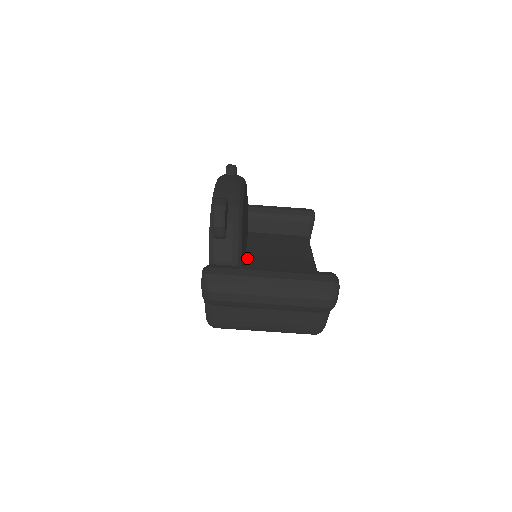
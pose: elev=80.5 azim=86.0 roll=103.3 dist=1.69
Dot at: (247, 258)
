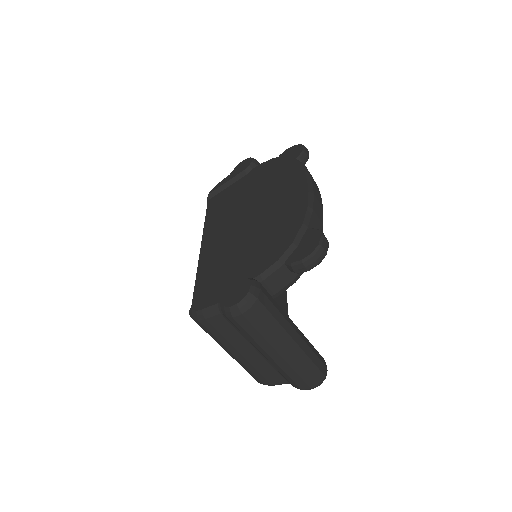
Dot at: occluded
